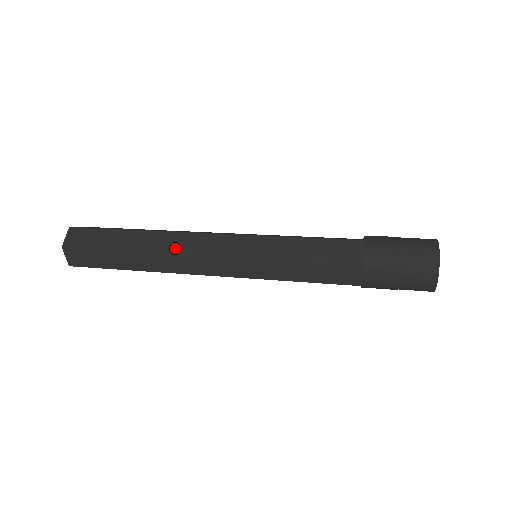
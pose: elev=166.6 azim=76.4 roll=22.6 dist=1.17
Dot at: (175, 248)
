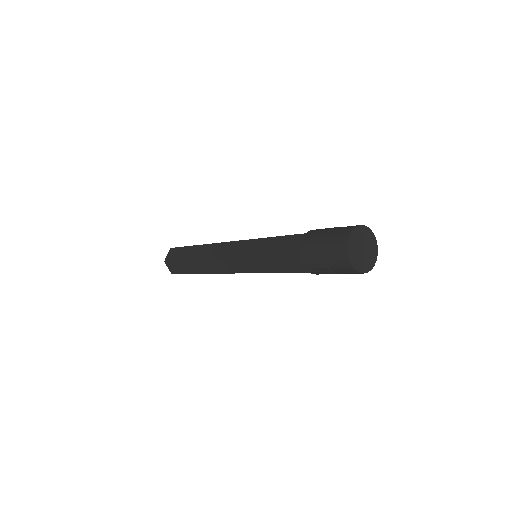
Dot at: (208, 255)
